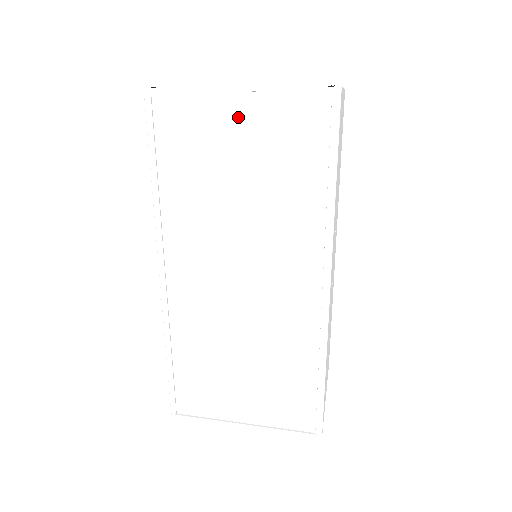
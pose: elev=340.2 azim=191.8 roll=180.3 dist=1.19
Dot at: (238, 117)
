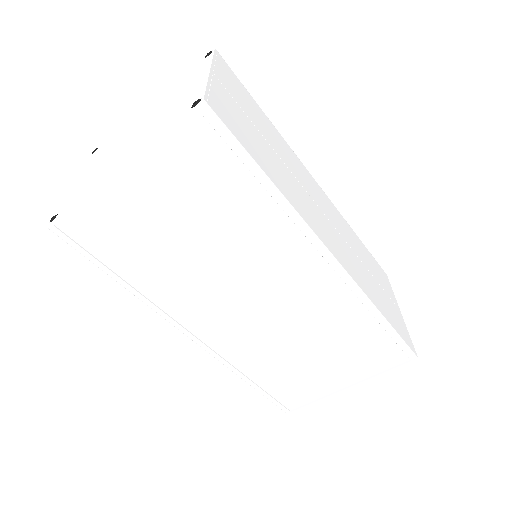
Dot at: (140, 191)
